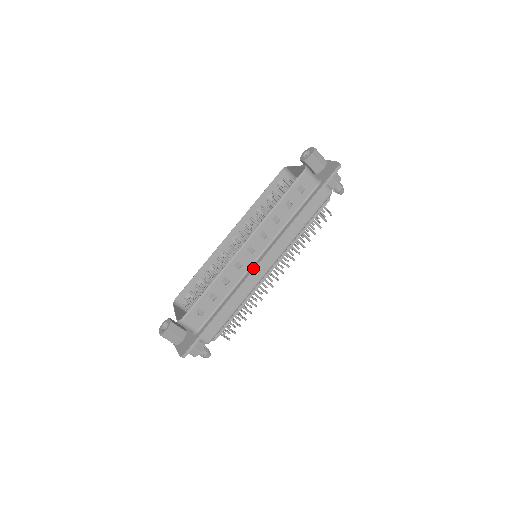
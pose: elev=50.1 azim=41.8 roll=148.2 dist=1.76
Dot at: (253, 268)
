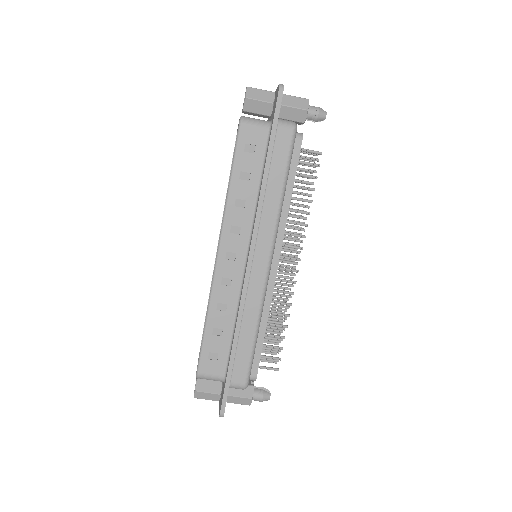
Dot at: (244, 276)
